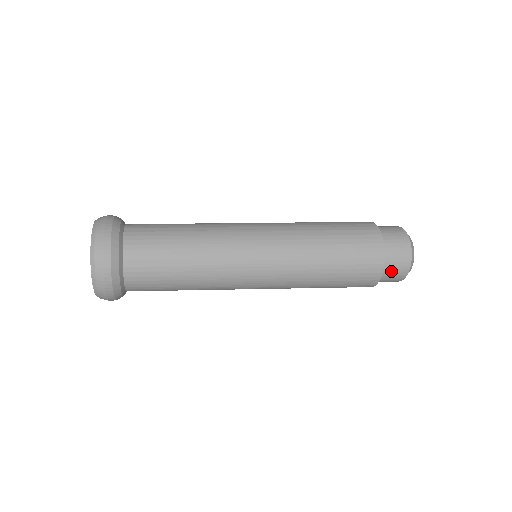
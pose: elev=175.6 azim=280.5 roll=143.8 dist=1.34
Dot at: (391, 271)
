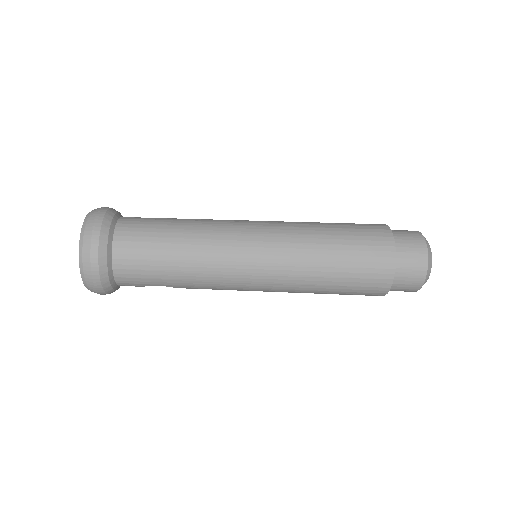
Dot at: (406, 270)
